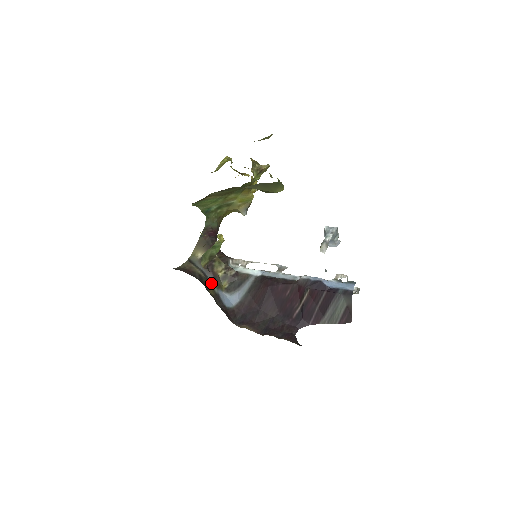
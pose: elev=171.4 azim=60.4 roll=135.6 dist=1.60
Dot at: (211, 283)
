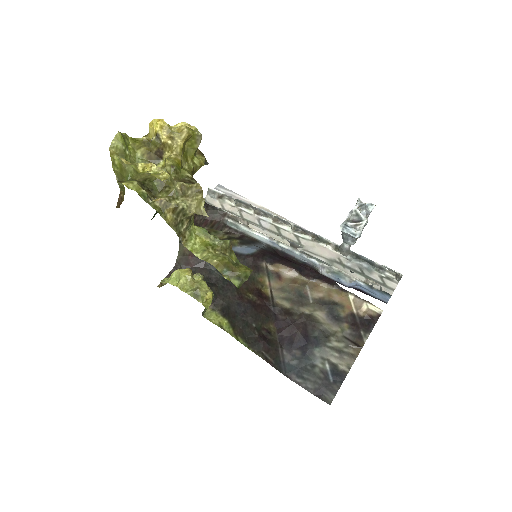
Dot at: occluded
